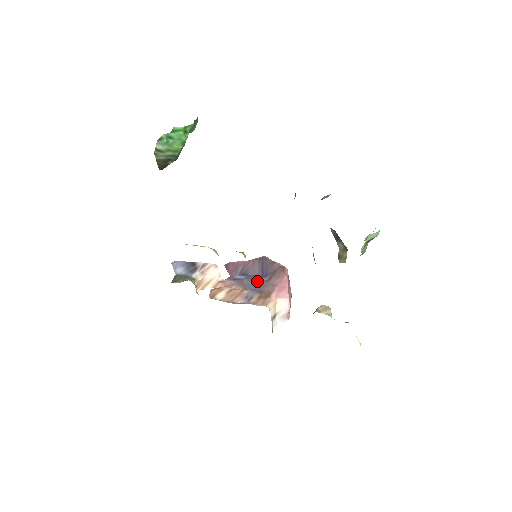
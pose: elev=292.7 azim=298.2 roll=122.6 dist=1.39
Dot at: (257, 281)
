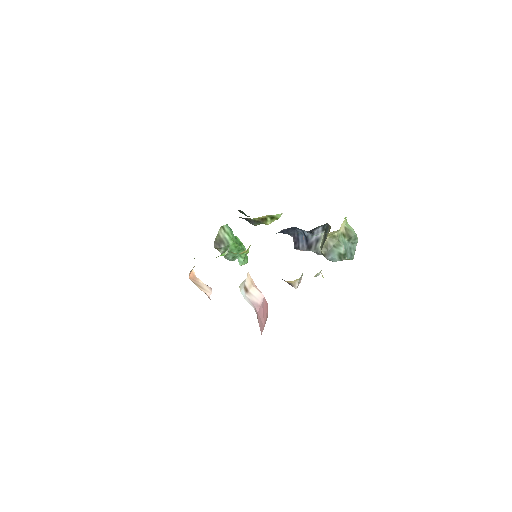
Dot at: occluded
